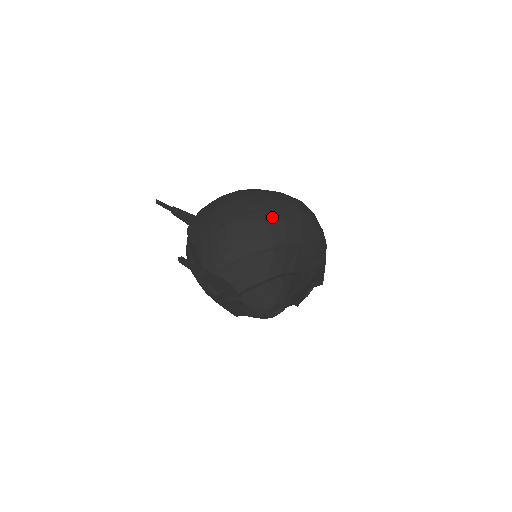
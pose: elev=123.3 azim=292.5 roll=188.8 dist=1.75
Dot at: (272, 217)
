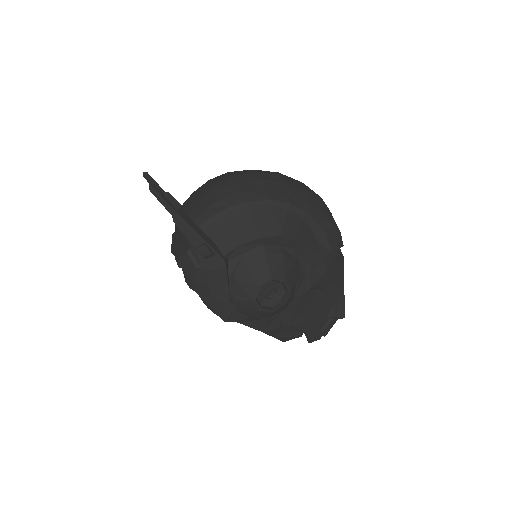
Dot at: (271, 178)
